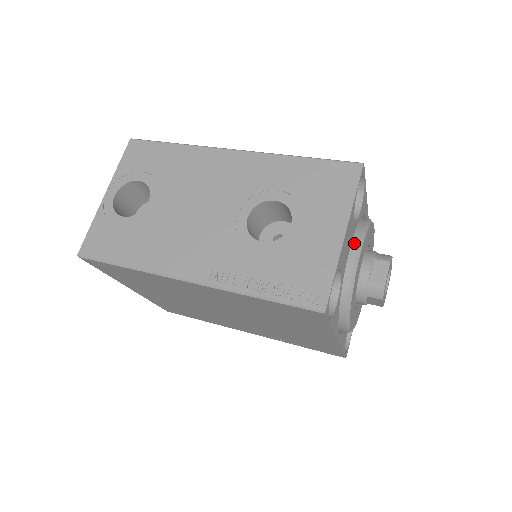
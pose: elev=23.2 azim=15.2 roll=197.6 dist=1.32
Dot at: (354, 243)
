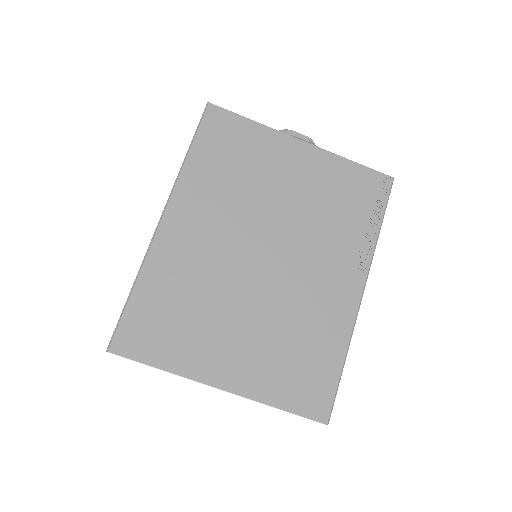
Dot at: occluded
